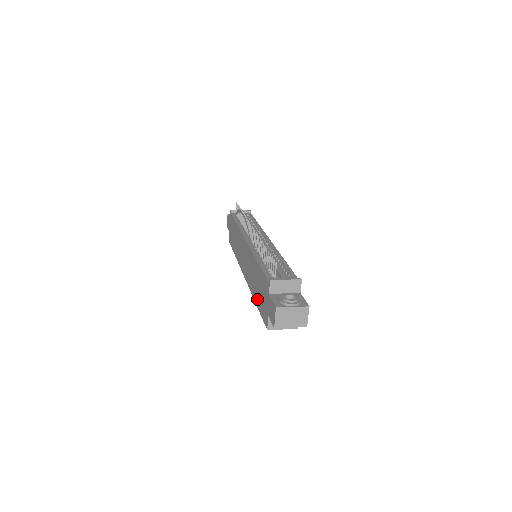
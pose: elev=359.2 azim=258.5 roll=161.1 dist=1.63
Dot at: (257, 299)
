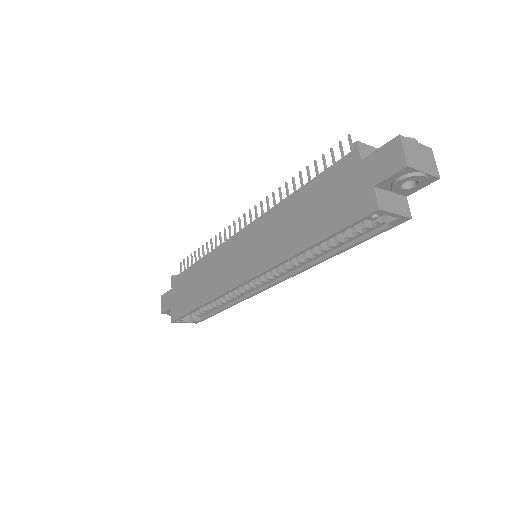
Dot at: (316, 230)
